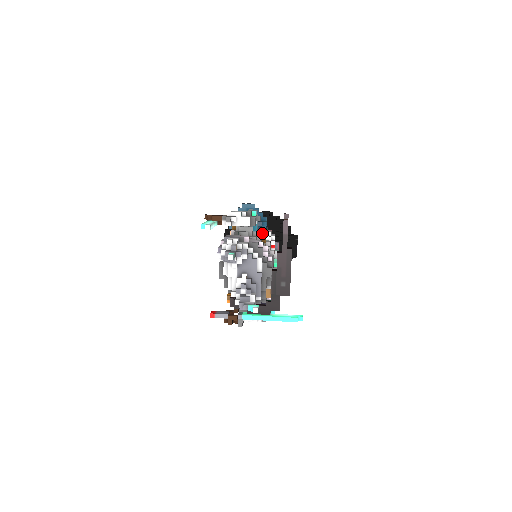
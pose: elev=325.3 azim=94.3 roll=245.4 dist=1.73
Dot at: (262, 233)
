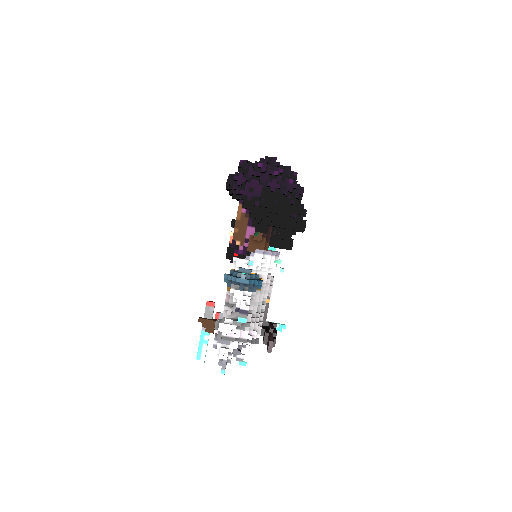
Dot at: occluded
